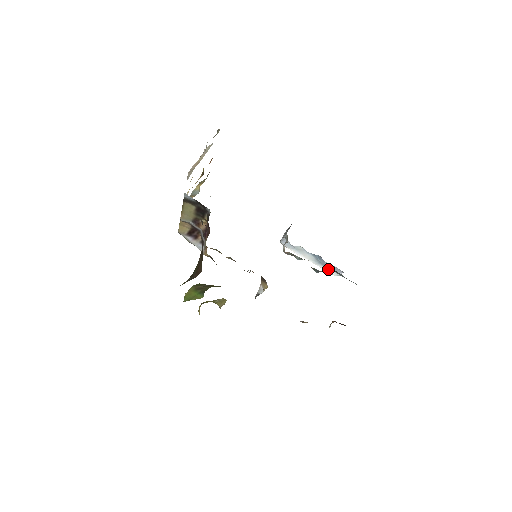
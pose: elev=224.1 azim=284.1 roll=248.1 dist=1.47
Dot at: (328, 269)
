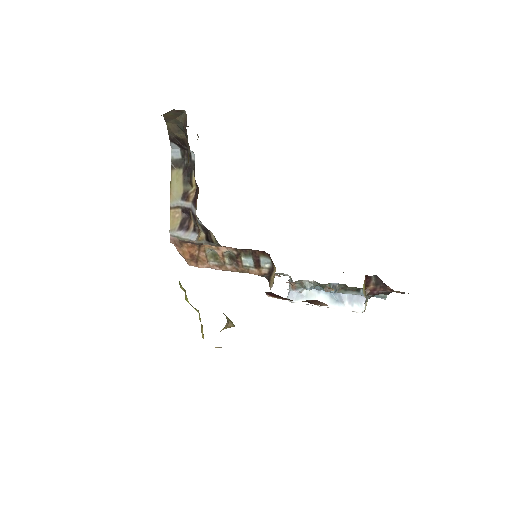
Dot at: (349, 305)
